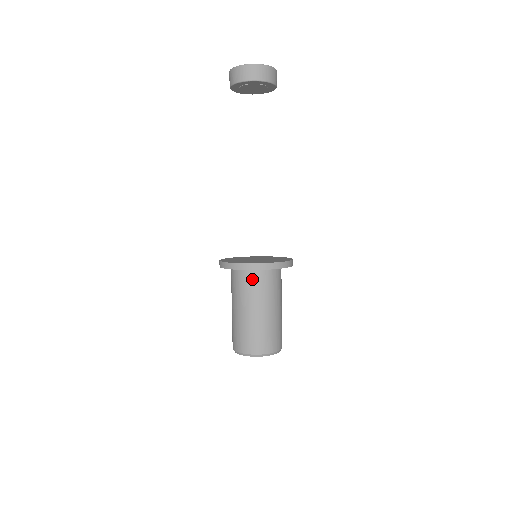
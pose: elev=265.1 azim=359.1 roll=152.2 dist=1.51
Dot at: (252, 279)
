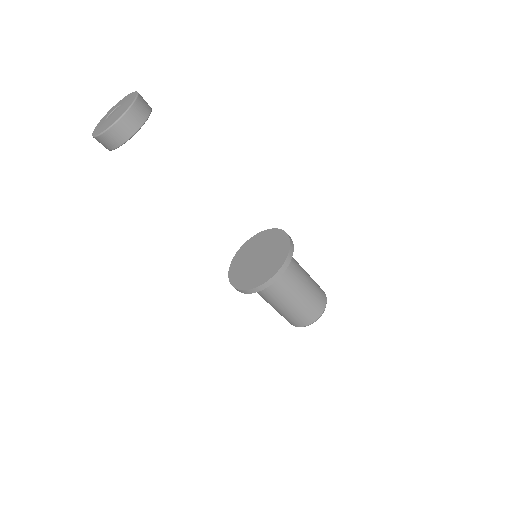
Dot at: (285, 272)
